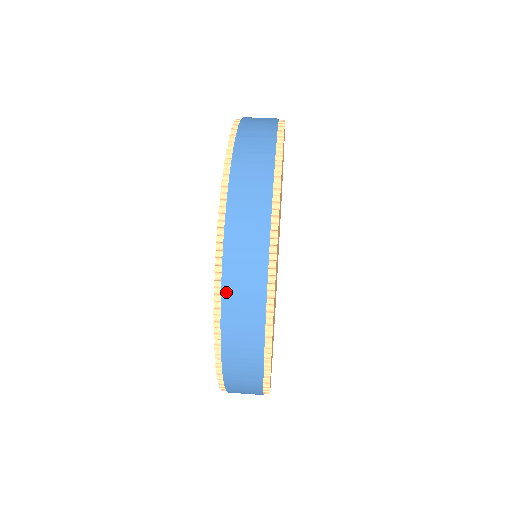
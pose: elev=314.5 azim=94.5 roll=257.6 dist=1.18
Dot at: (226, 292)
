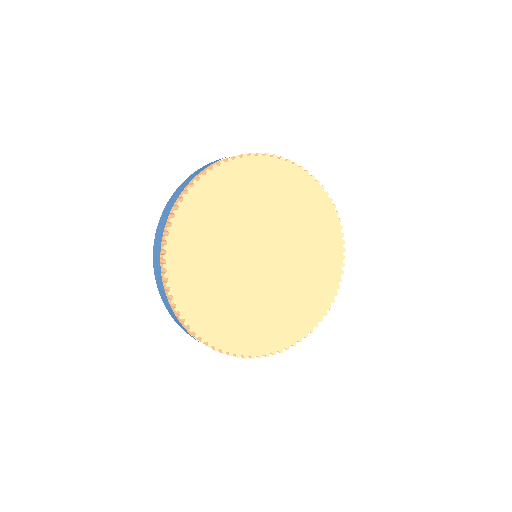
Dot at: (154, 259)
